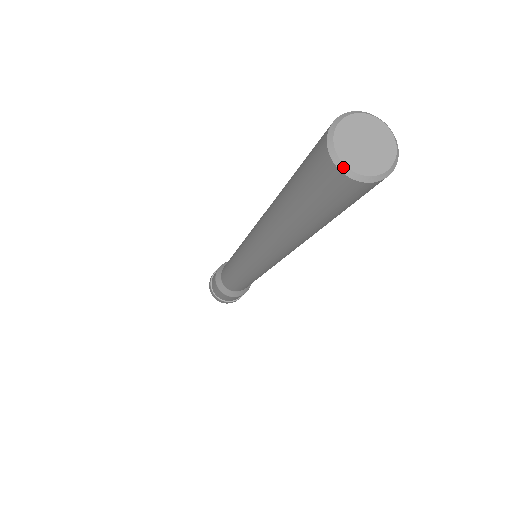
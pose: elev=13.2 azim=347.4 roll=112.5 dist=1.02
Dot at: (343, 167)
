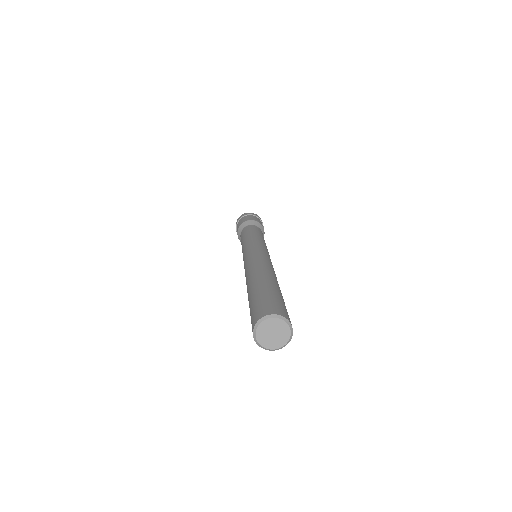
Dot at: (258, 343)
